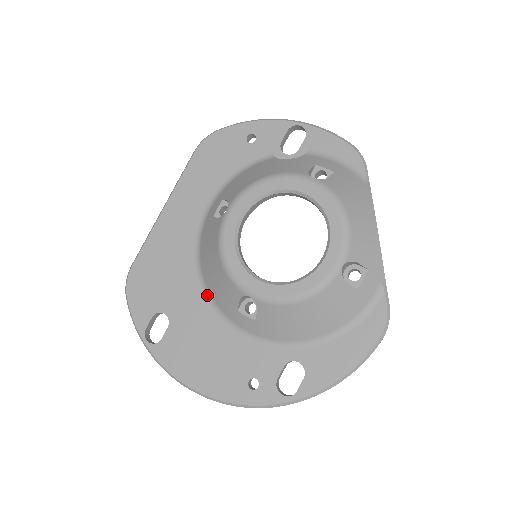
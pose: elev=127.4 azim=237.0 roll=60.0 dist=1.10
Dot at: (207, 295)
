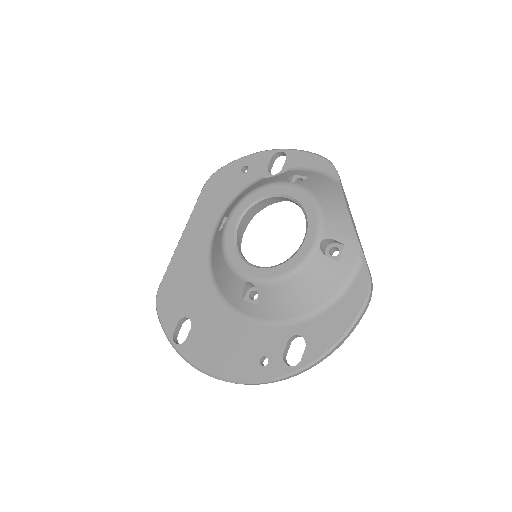
Dot at: (220, 295)
